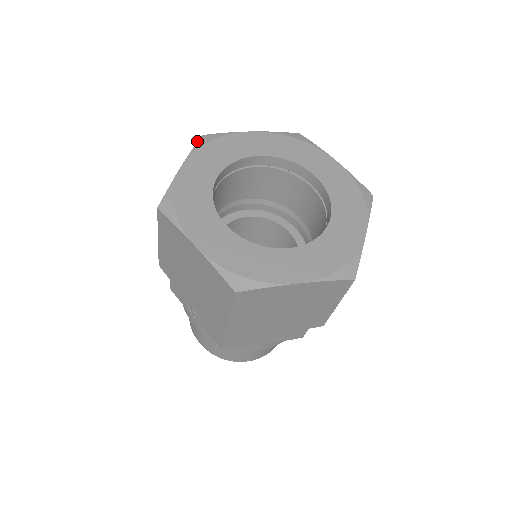
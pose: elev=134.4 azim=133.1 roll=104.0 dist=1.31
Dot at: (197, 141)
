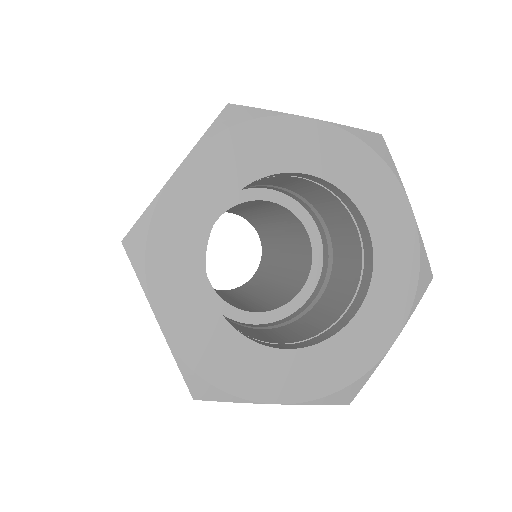
Dot at: occluded
